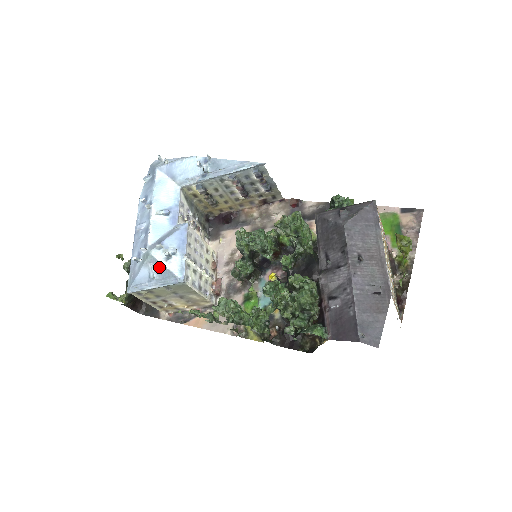
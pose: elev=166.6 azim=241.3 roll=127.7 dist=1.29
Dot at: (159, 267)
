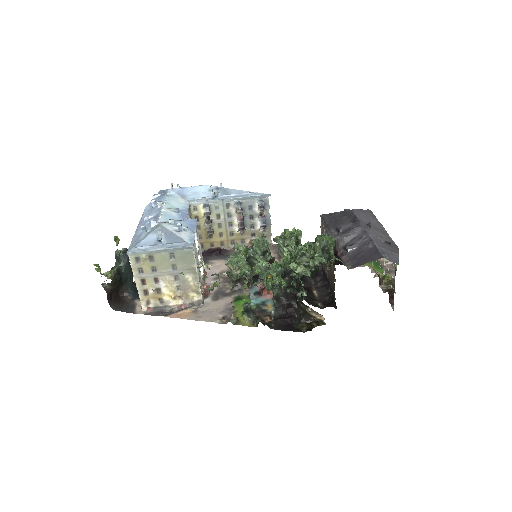
Dot at: (169, 234)
